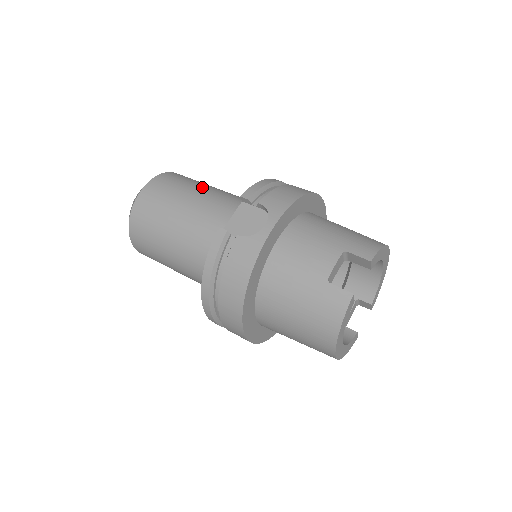
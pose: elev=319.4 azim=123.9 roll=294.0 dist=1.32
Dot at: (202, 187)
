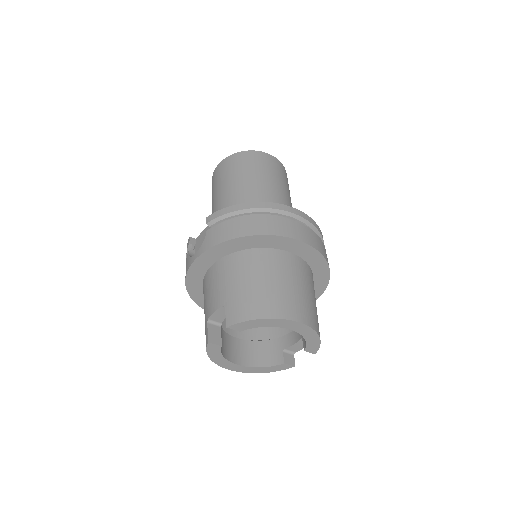
Dot at: (240, 180)
